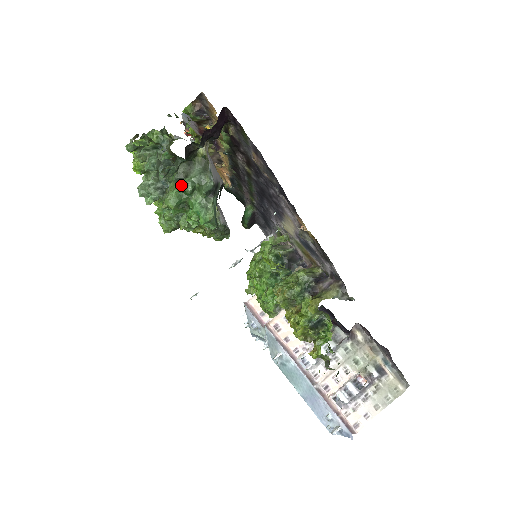
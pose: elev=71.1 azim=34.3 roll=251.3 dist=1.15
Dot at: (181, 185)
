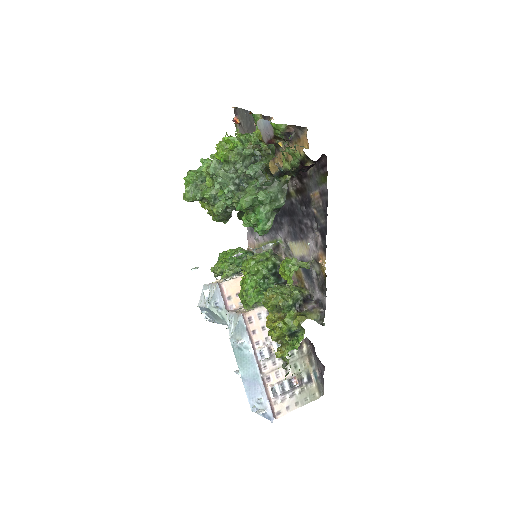
Dot at: (263, 196)
